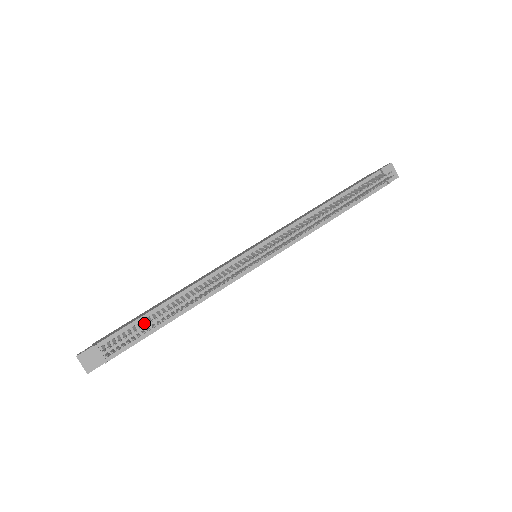
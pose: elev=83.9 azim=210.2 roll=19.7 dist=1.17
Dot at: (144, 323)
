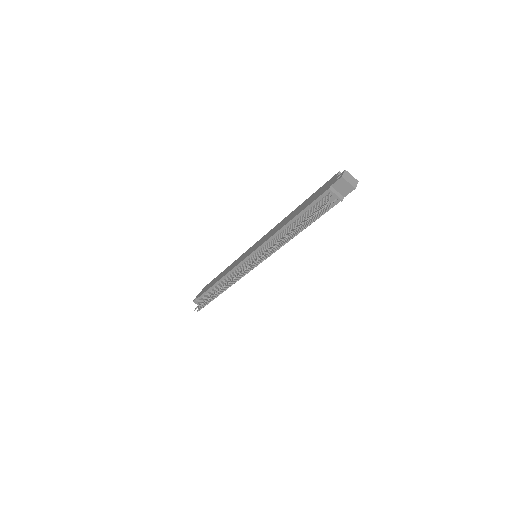
Dot at: (208, 295)
